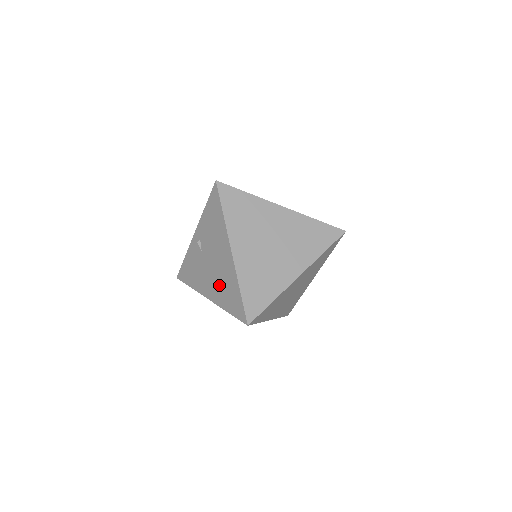
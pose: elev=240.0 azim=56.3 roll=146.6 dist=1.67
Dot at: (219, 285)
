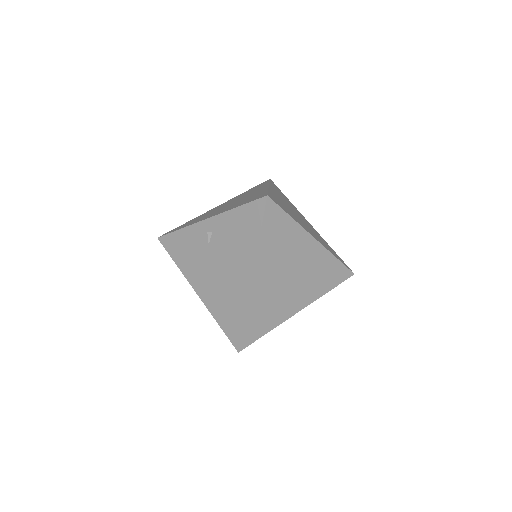
Dot at: (218, 293)
